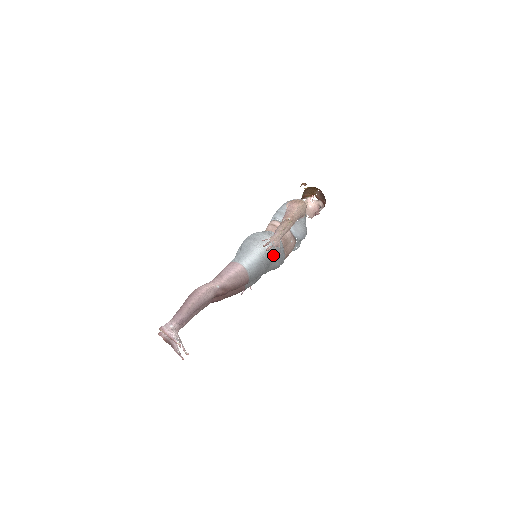
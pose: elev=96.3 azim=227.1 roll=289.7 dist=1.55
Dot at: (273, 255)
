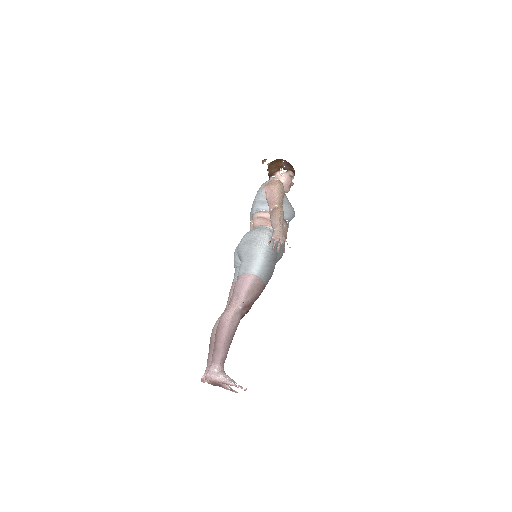
Dot at: (276, 249)
